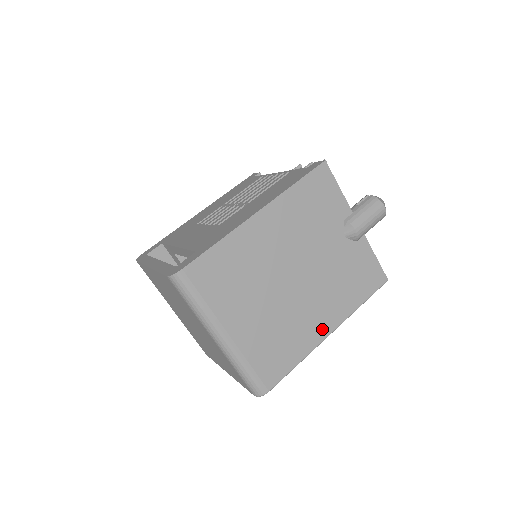
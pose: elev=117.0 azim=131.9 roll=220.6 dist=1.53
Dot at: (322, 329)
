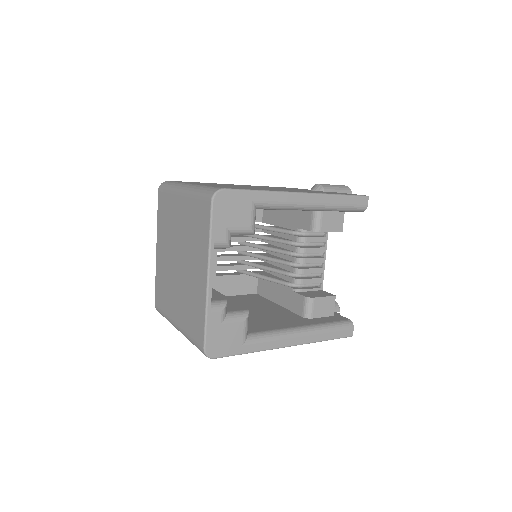
Dot at: occluded
